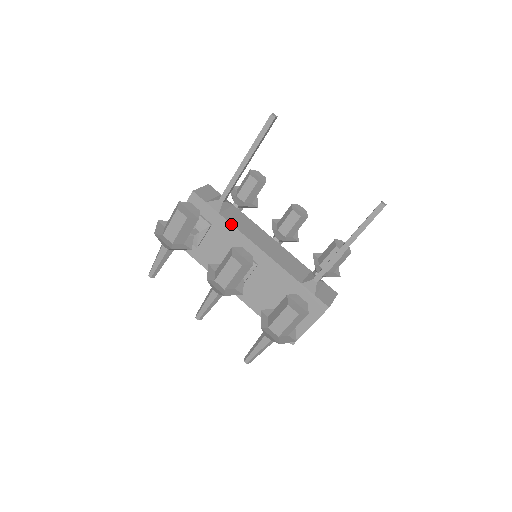
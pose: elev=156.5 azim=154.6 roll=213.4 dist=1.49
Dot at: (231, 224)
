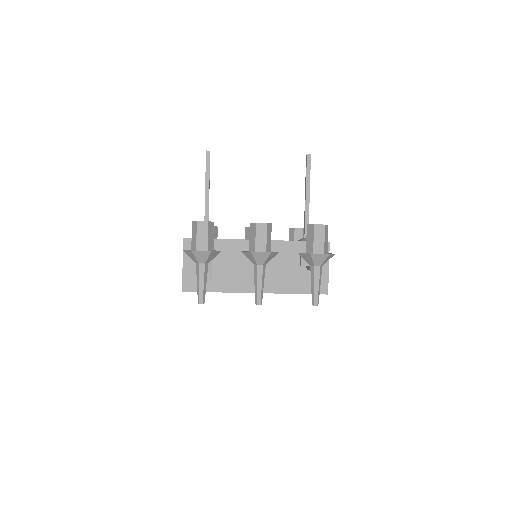
Dot at: (226, 239)
